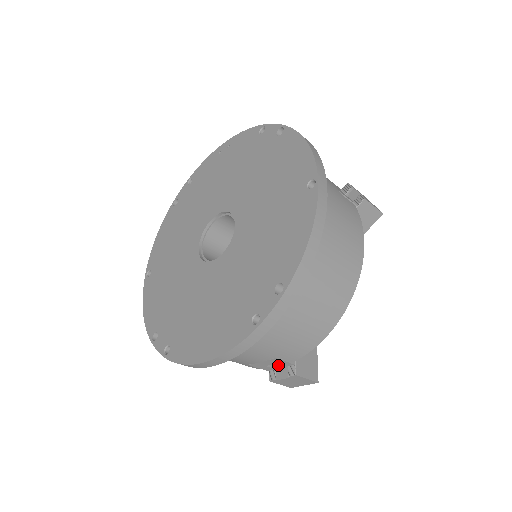
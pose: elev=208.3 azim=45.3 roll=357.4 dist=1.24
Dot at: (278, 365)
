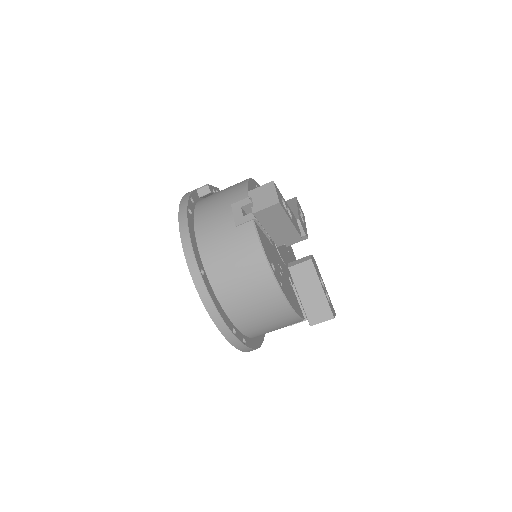
Dot at: occluded
